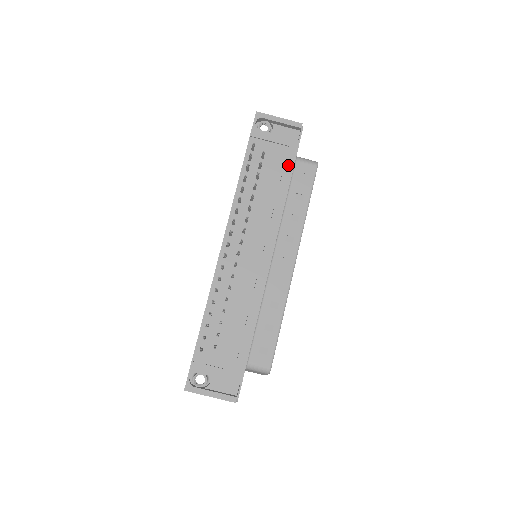
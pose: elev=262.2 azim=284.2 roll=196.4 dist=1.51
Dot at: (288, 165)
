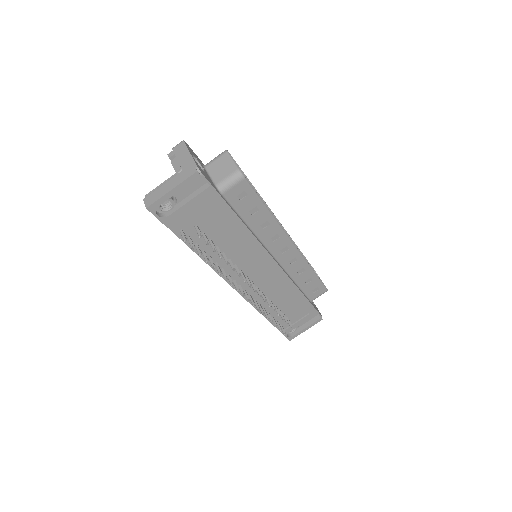
Dot at: (224, 211)
